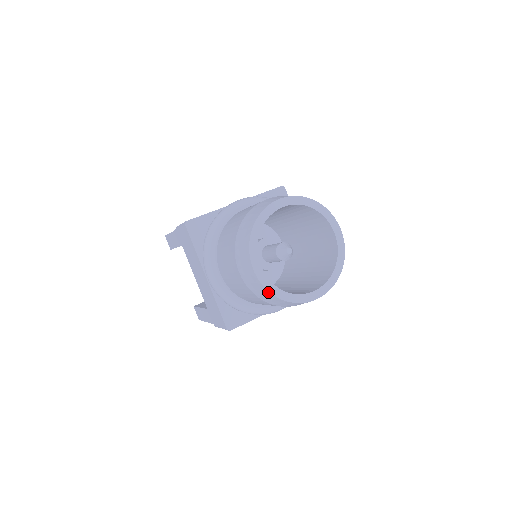
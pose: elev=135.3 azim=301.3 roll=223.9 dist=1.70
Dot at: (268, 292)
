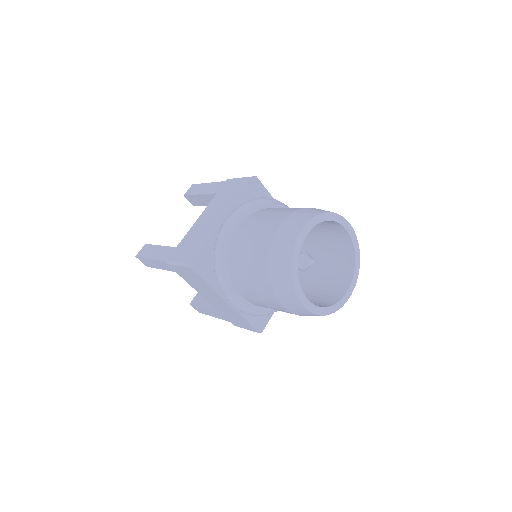
Dot at: (318, 315)
